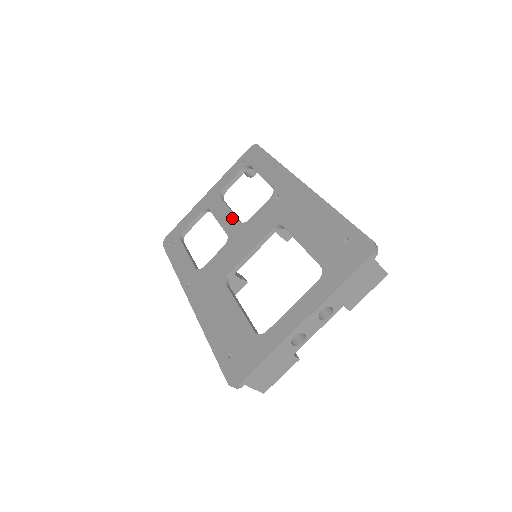
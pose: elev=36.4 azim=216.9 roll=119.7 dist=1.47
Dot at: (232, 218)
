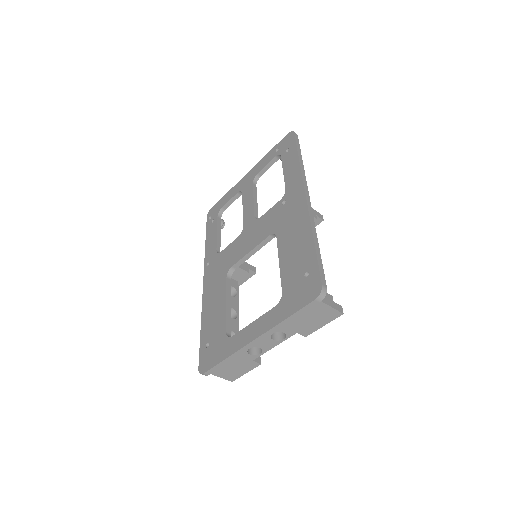
Dot at: (251, 210)
